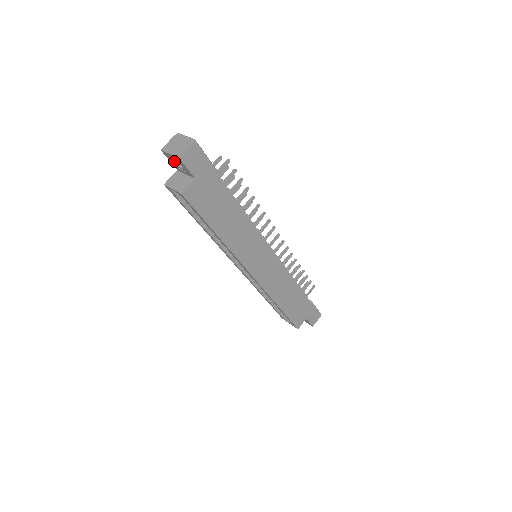
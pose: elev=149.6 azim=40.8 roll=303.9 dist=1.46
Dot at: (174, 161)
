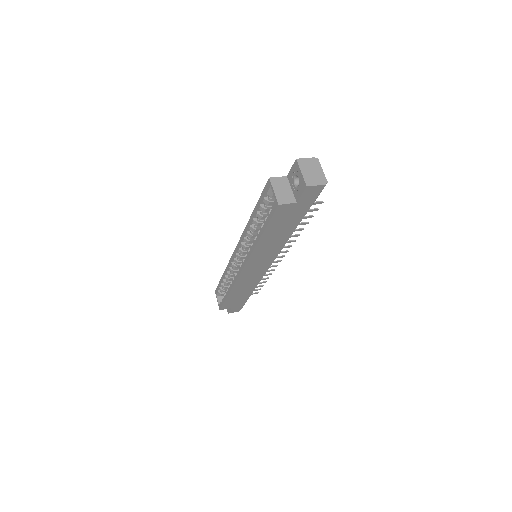
Dot at: (296, 175)
